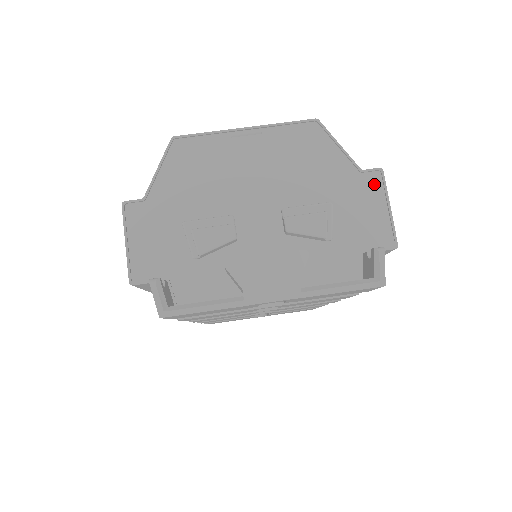
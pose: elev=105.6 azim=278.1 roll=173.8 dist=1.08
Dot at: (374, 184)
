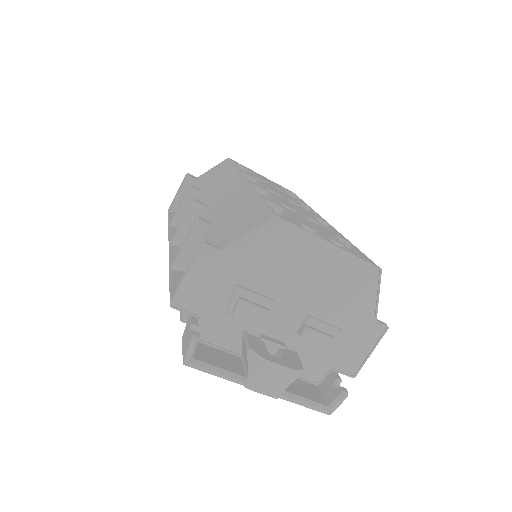
Dot at: (376, 333)
